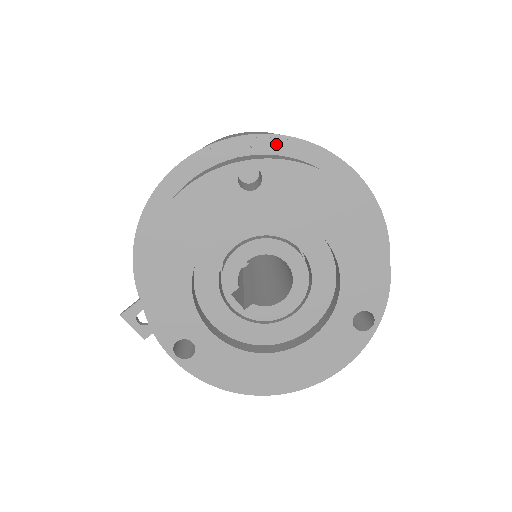
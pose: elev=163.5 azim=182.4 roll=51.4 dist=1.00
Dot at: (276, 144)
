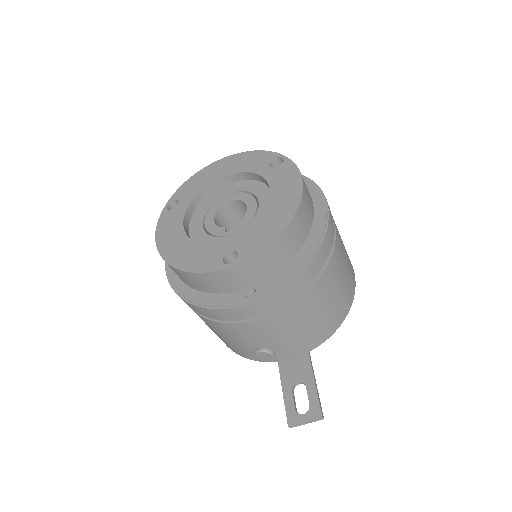
Dot at: occluded
